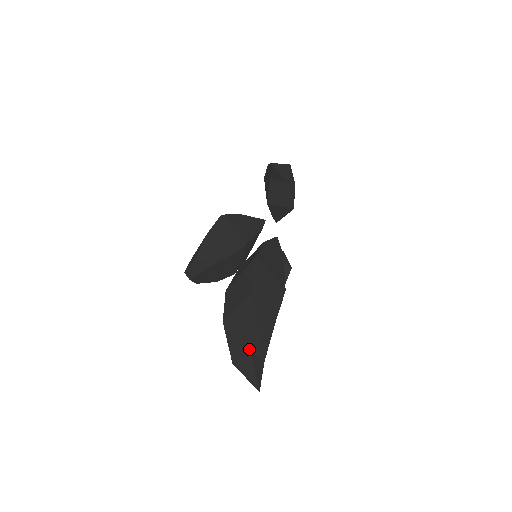
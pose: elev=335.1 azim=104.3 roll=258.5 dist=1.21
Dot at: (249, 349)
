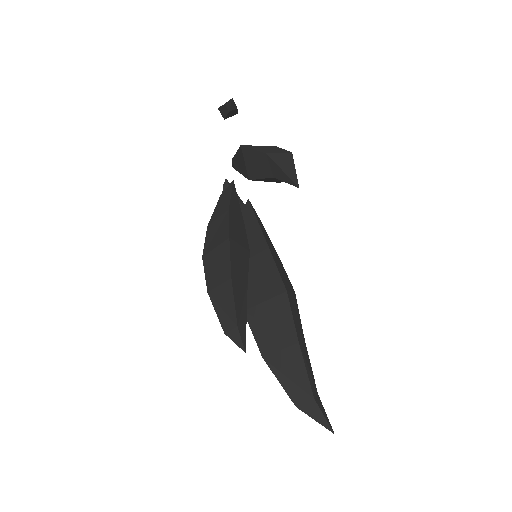
Dot at: (313, 397)
